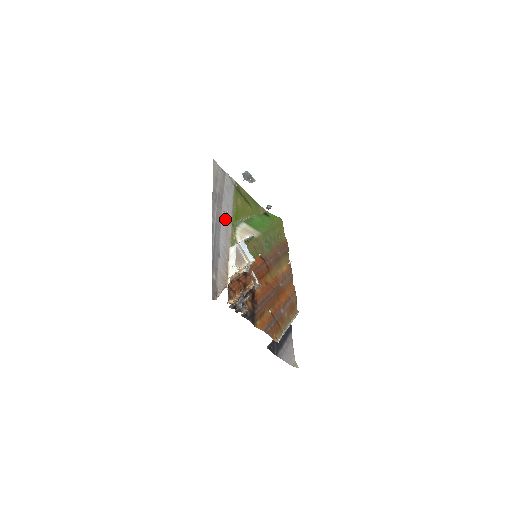
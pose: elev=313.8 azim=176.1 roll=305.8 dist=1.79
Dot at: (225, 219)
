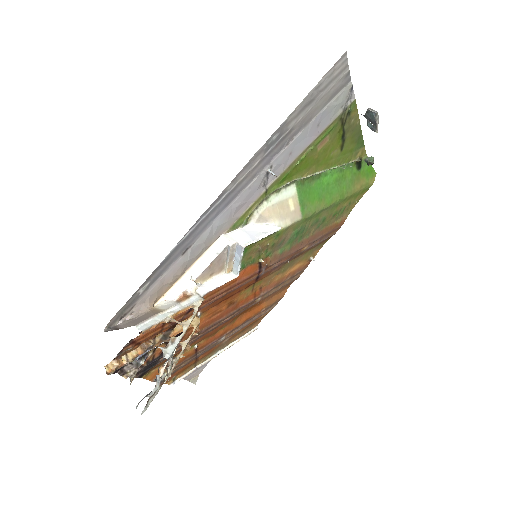
Dot at: (260, 181)
